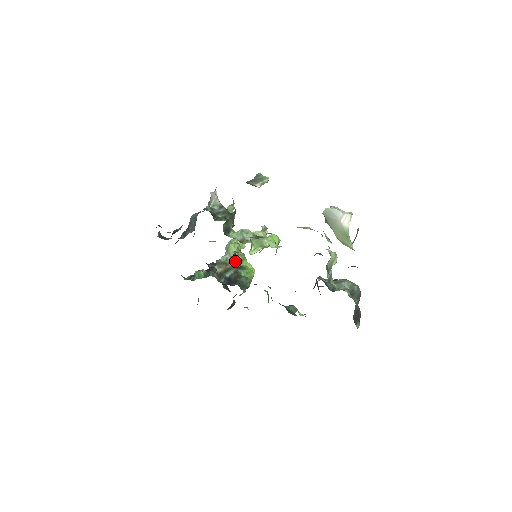
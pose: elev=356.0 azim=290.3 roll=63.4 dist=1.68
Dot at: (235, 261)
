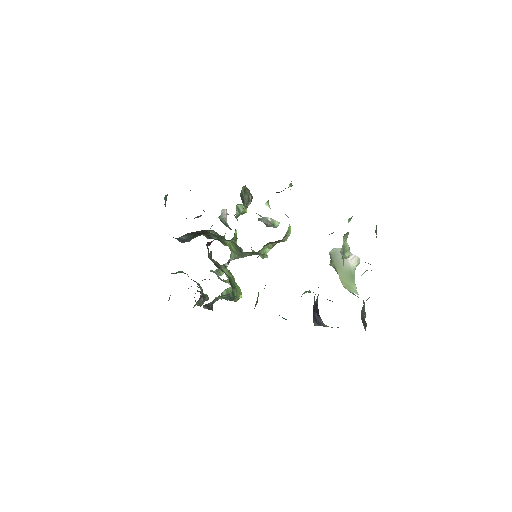
Dot at: (226, 273)
